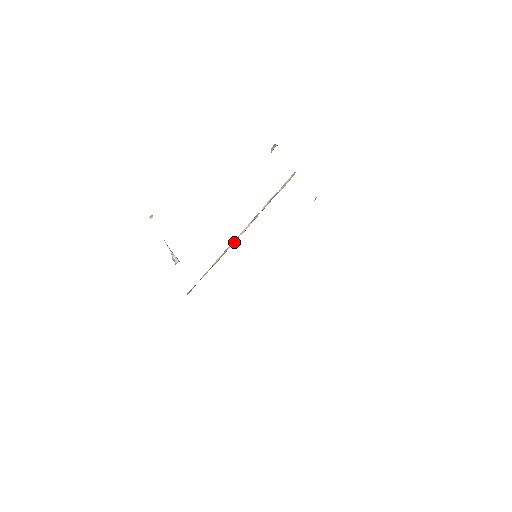
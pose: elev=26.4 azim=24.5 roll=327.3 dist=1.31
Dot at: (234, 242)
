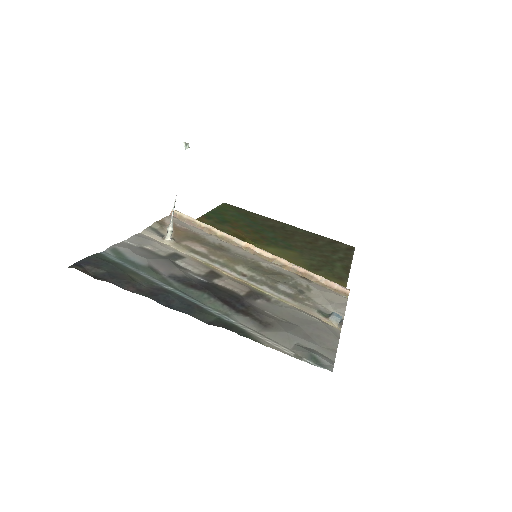
Dot at: (244, 246)
